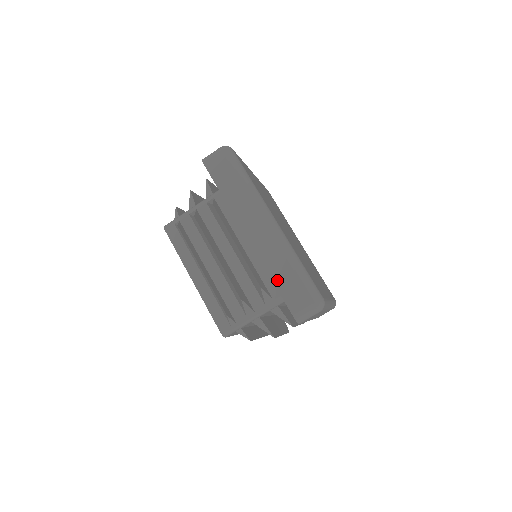
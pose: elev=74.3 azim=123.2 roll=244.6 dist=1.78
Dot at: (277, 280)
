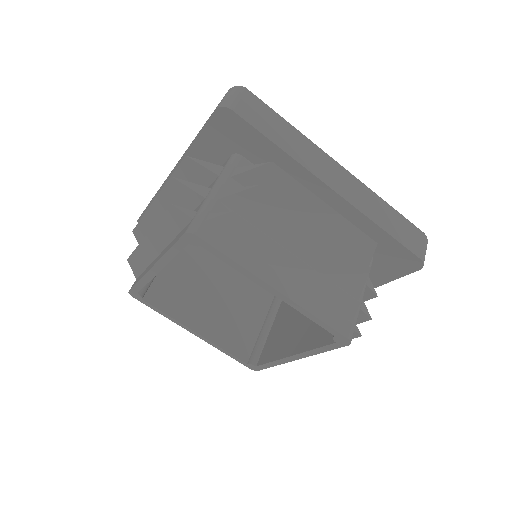
Dot at: (196, 137)
